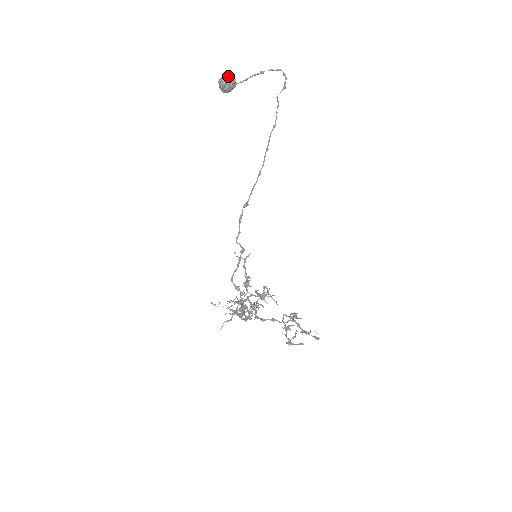
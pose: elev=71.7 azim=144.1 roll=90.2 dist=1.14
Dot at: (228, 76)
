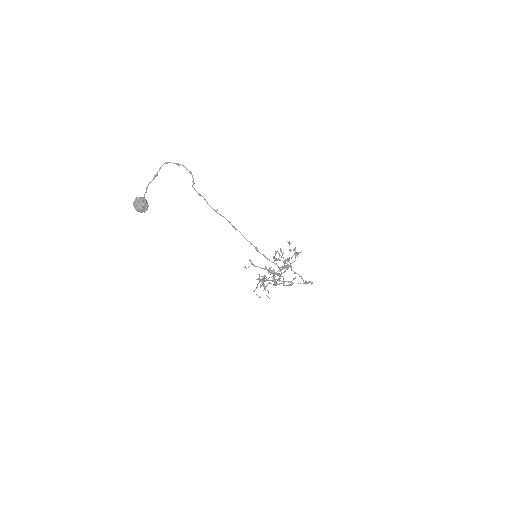
Dot at: (141, 202)
